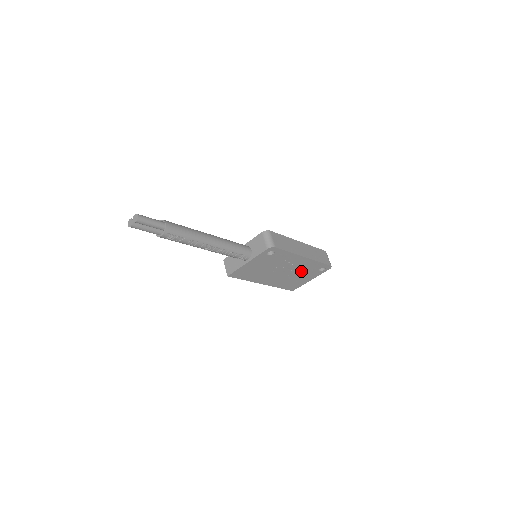
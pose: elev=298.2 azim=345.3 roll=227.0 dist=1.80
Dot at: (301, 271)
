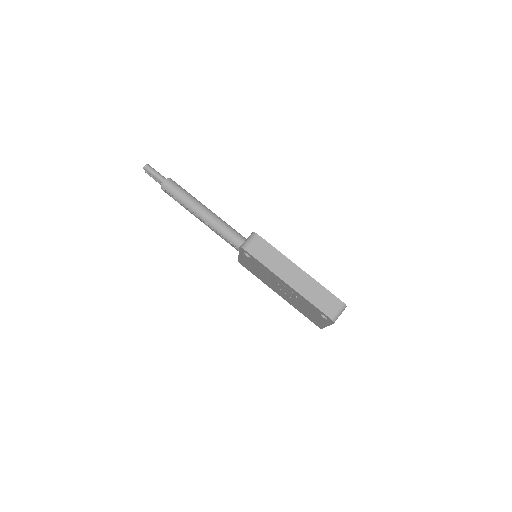
Dot at: (303, 303)
